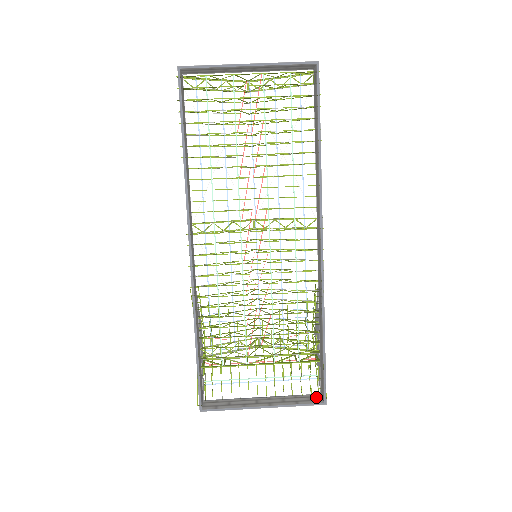
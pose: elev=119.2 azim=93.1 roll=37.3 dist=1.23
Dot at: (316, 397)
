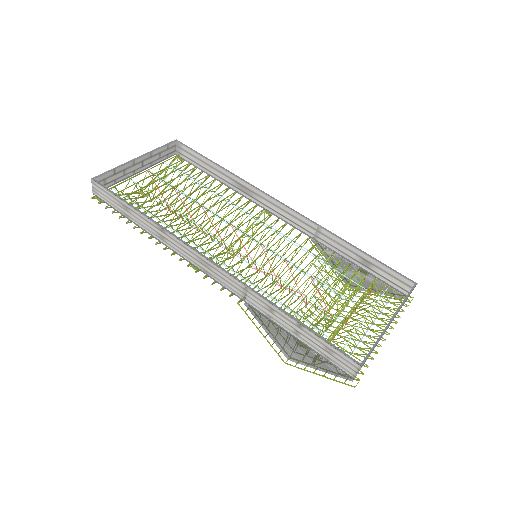
Dot at: occluded
